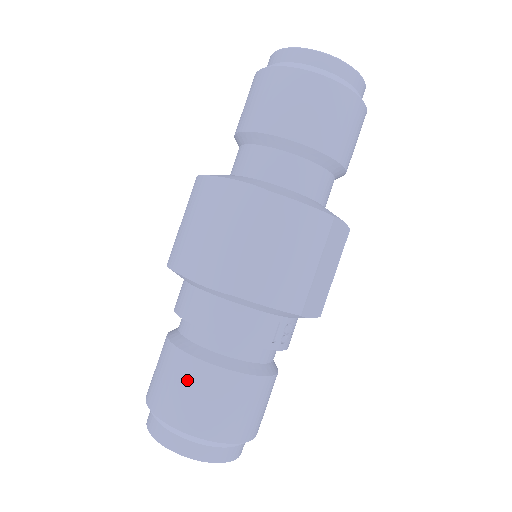
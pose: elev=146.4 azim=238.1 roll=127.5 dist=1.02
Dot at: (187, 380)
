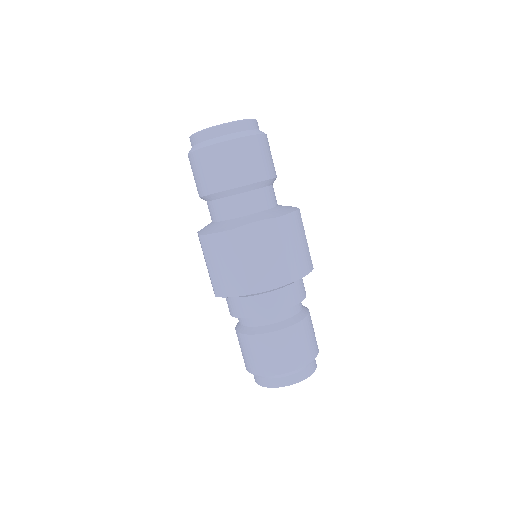
Dot at: (286, 343)
